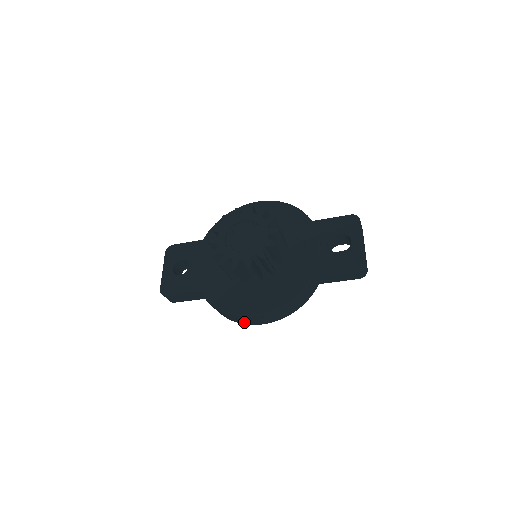
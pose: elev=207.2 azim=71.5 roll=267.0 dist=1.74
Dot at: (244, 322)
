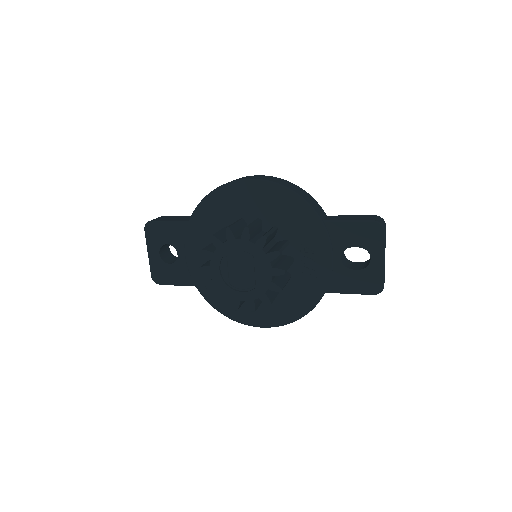
Dot at: occluded
